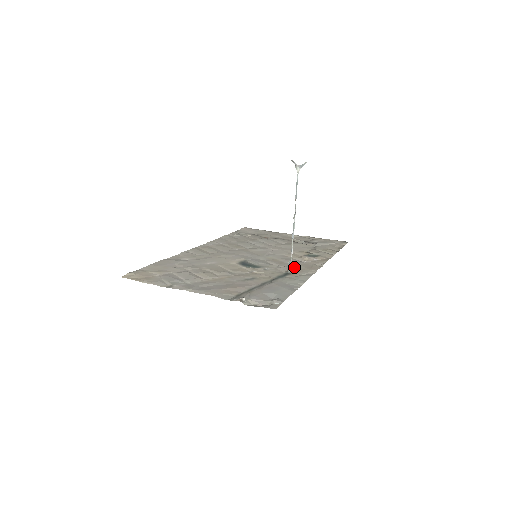
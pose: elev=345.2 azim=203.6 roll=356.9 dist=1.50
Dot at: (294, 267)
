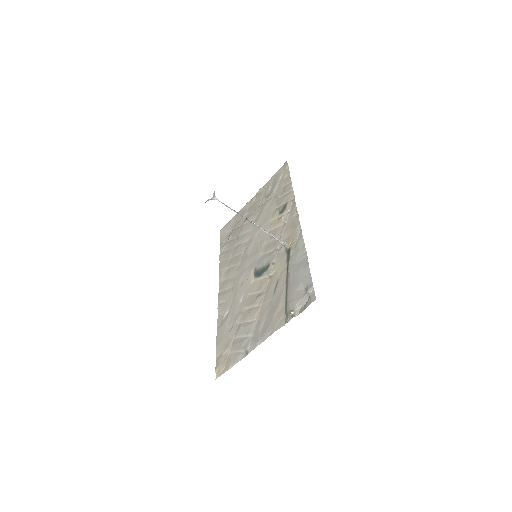
Dot at: (285, 238)
